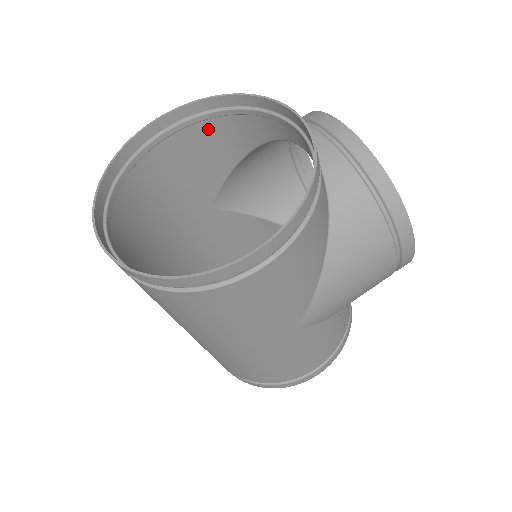
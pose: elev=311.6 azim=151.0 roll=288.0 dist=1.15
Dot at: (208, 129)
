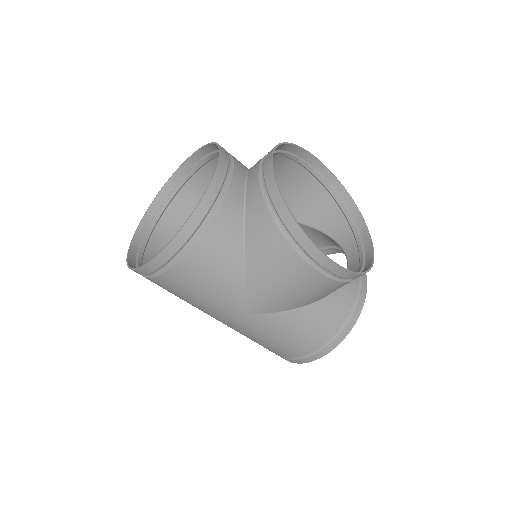
Dot at: occluded
